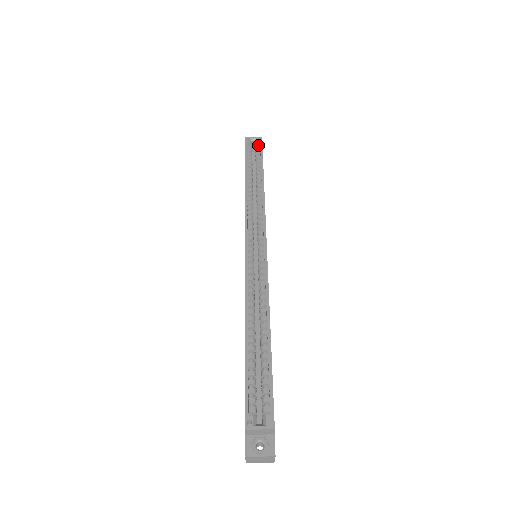
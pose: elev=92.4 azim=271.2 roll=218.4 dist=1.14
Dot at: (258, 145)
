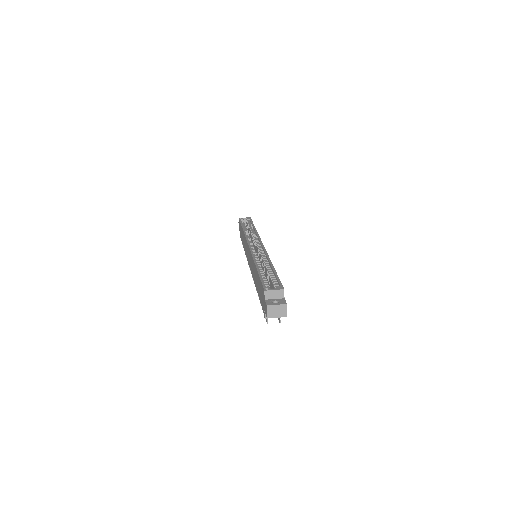
Dot at: (248, 220)
